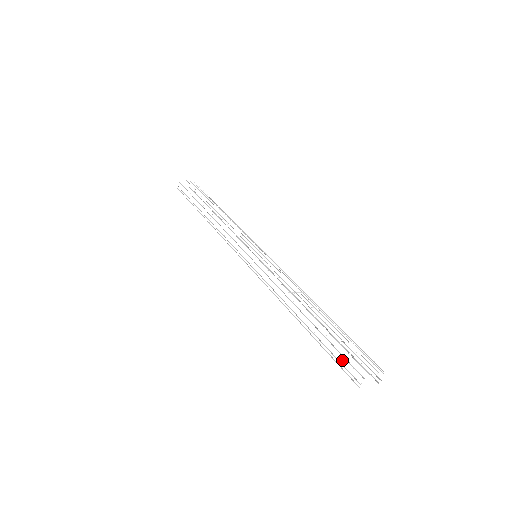
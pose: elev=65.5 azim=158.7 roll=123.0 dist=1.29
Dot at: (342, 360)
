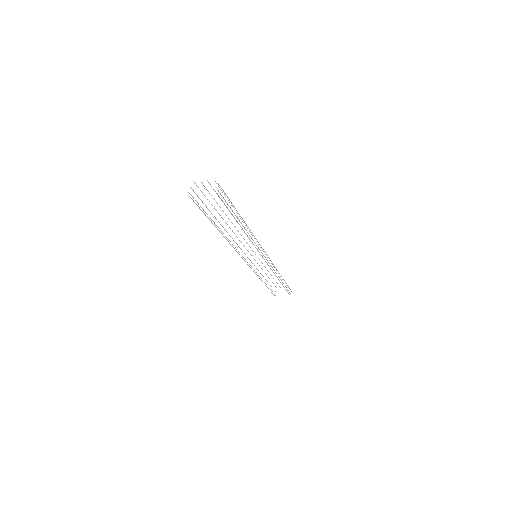
Dot at: (199, 202)
